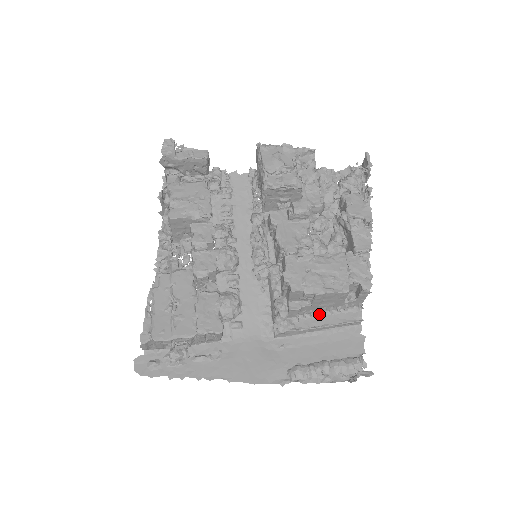
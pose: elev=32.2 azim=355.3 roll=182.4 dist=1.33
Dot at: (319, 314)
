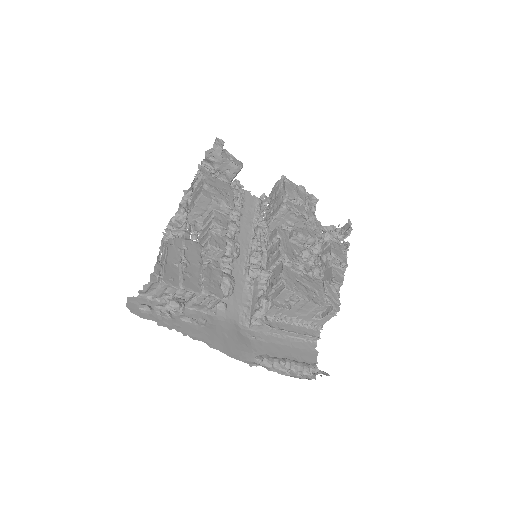
Dot at: (288, 322)
